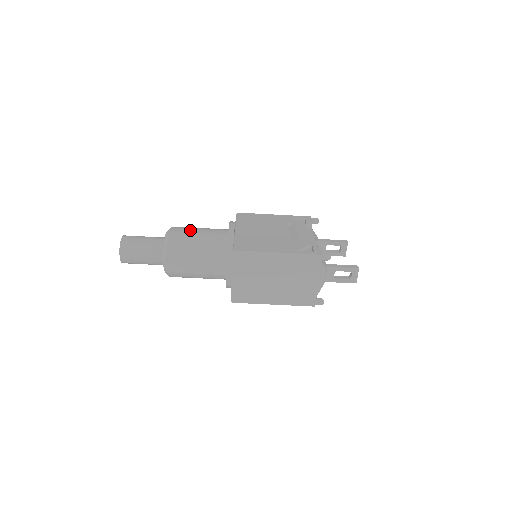
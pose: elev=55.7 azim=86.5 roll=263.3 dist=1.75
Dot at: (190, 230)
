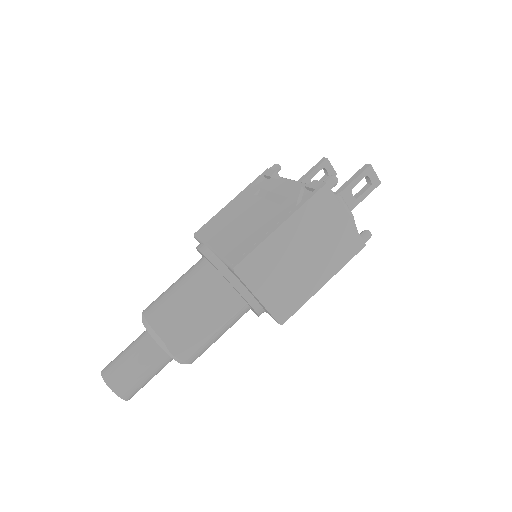
Dot at: (165, 296)
